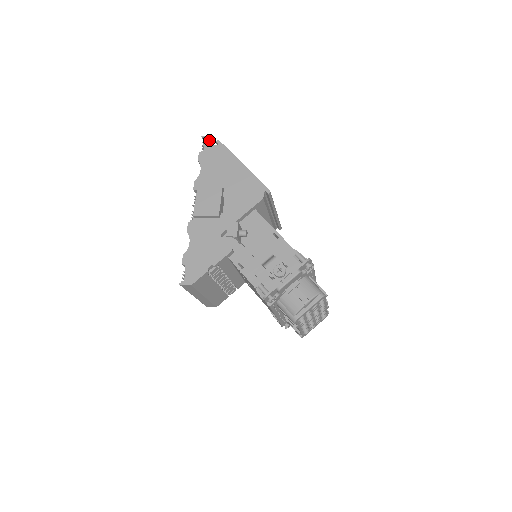
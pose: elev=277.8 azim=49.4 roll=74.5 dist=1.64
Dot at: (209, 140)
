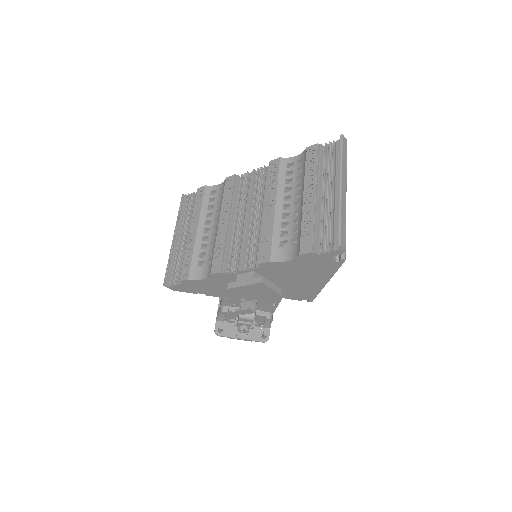
Dot at: (338, 254)
